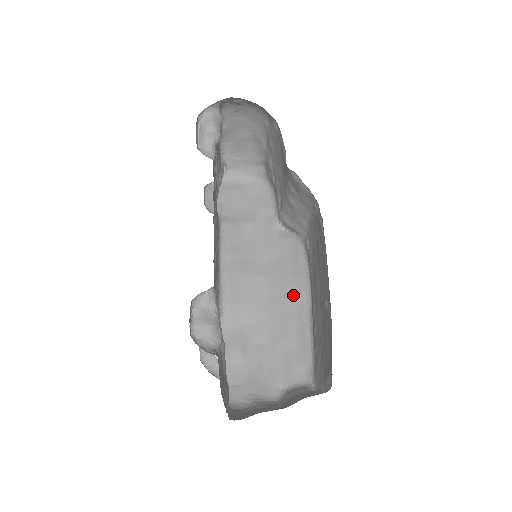
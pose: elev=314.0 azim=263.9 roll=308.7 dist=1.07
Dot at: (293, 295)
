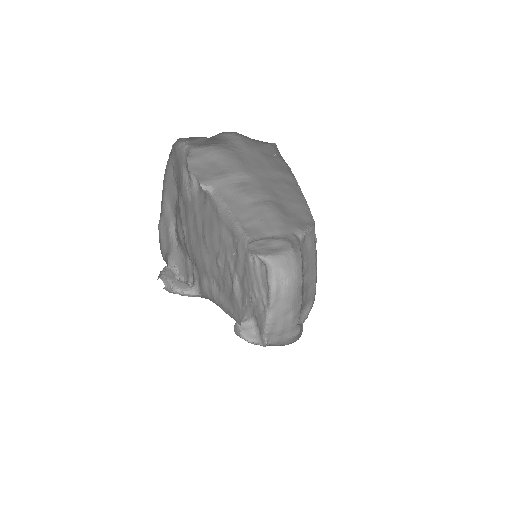
Dot at: occluded
